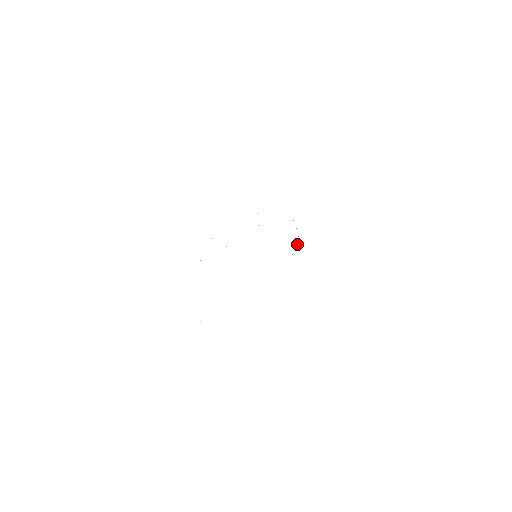
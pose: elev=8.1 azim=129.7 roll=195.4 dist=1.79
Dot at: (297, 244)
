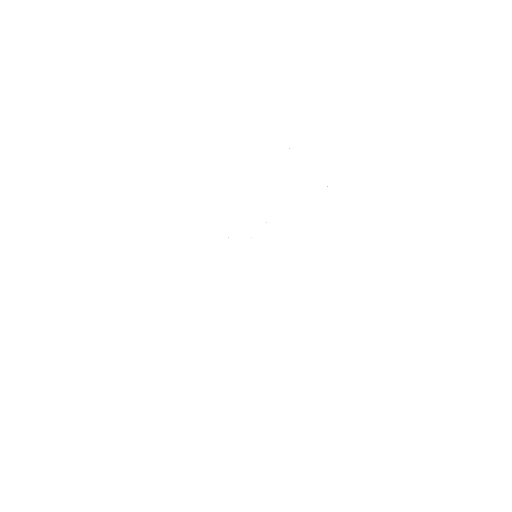
Dot at: occluded
